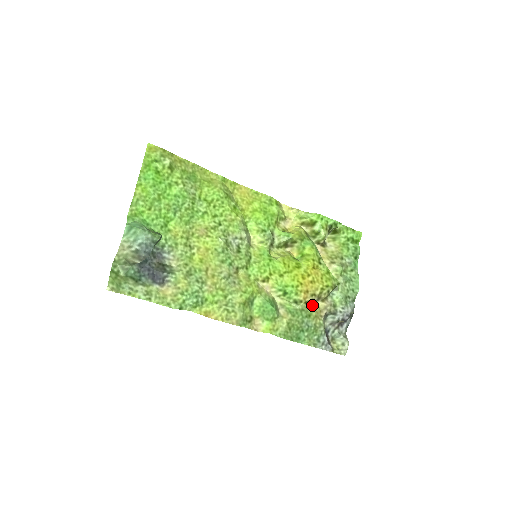
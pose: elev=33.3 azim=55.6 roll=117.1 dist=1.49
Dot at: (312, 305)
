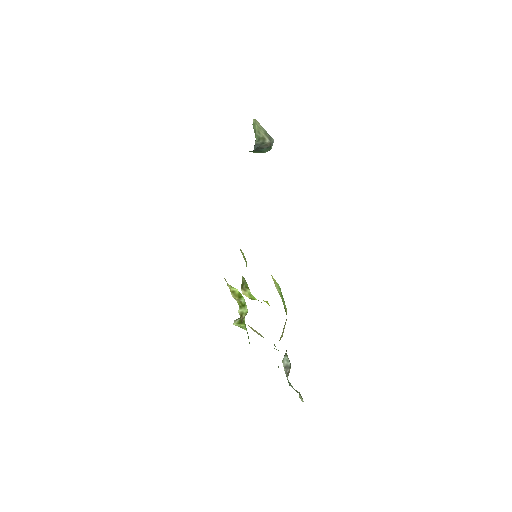
Dot at: occluded
